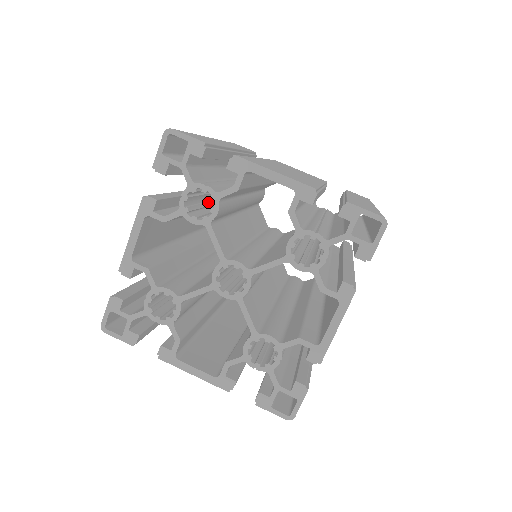
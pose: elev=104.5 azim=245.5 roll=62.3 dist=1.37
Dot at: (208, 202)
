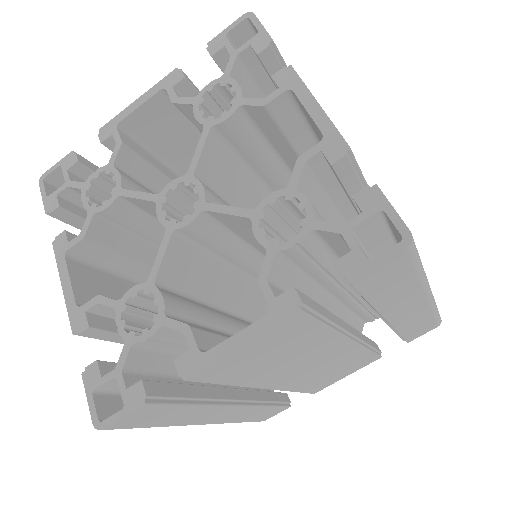
Dot at: occluded
